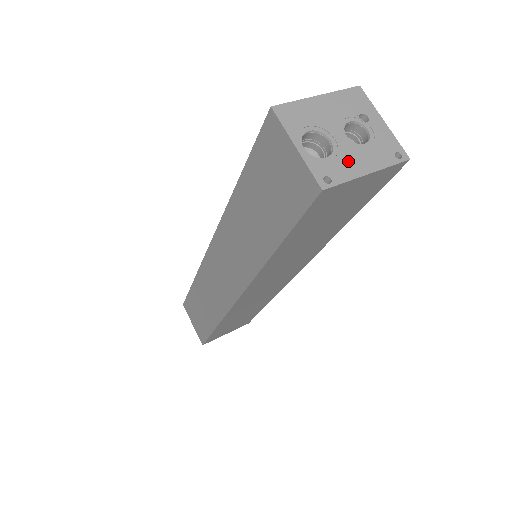
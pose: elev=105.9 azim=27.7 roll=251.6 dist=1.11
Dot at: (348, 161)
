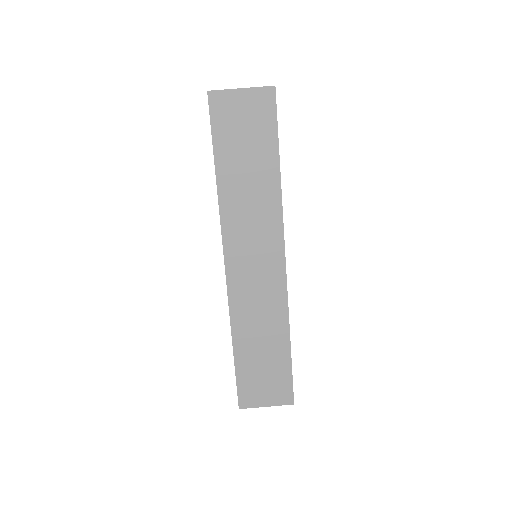
Dot at: occluded
